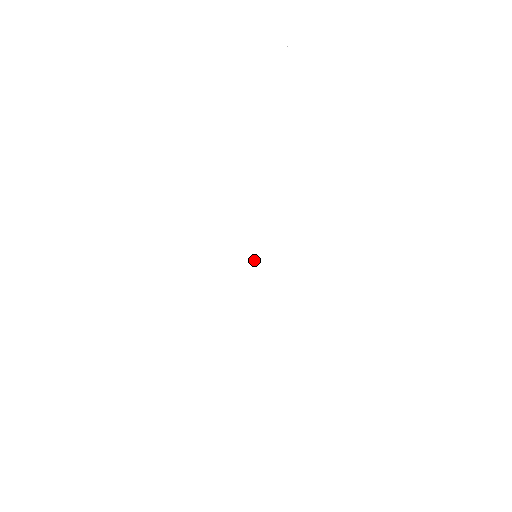
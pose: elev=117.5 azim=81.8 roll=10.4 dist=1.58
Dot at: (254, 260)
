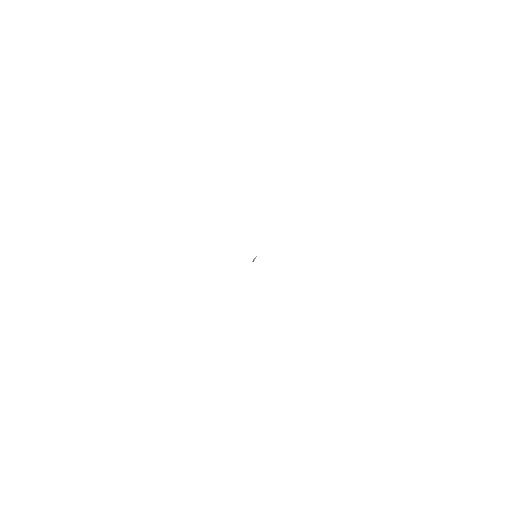
Dot at: (253, 259)
